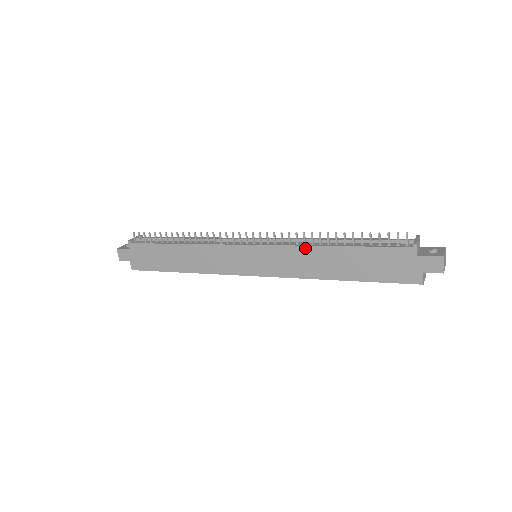
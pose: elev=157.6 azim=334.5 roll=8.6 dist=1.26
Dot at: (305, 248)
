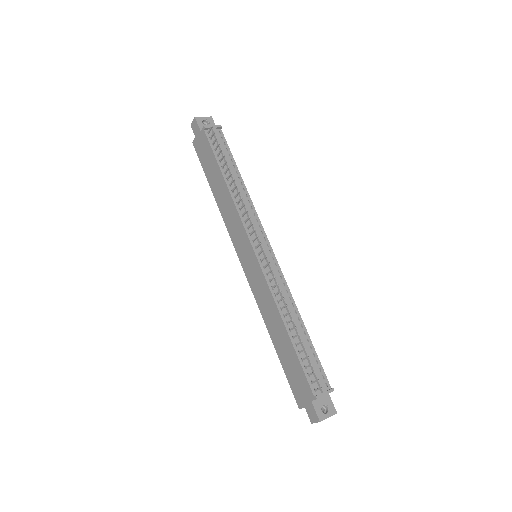
Dot at: (275, 304)
